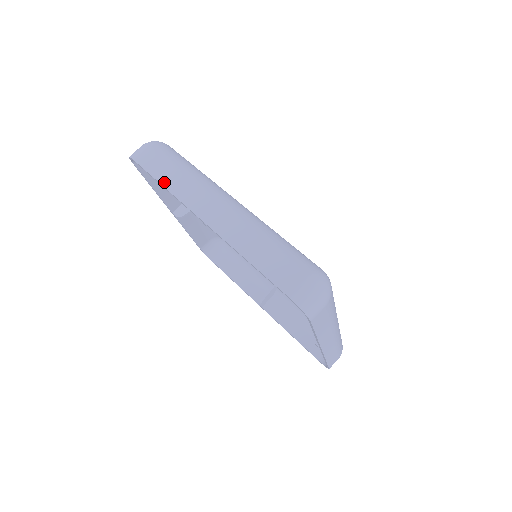
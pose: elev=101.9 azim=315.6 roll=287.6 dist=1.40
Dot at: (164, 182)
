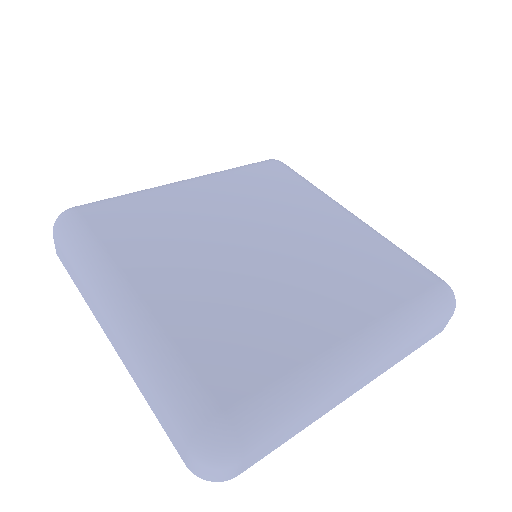
Dot at: (297, 433)
